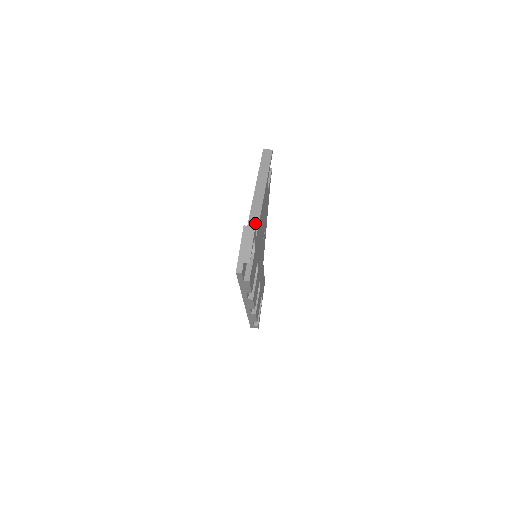
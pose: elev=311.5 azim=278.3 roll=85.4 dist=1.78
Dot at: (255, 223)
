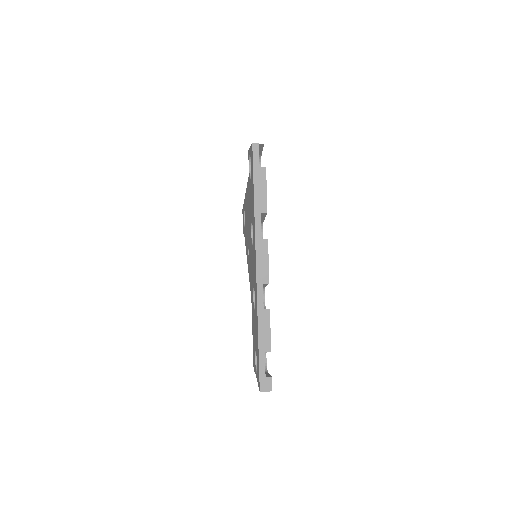
Dot at: occluded
